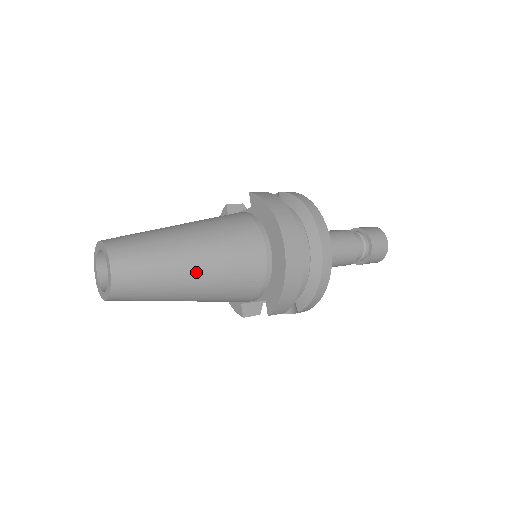
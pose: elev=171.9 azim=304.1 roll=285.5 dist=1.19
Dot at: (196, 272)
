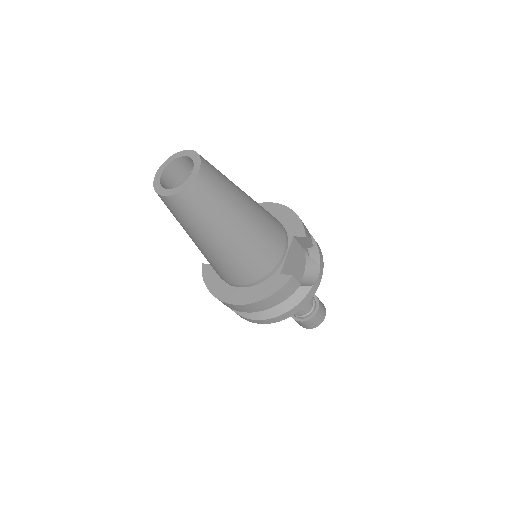
Dot at: occluded
